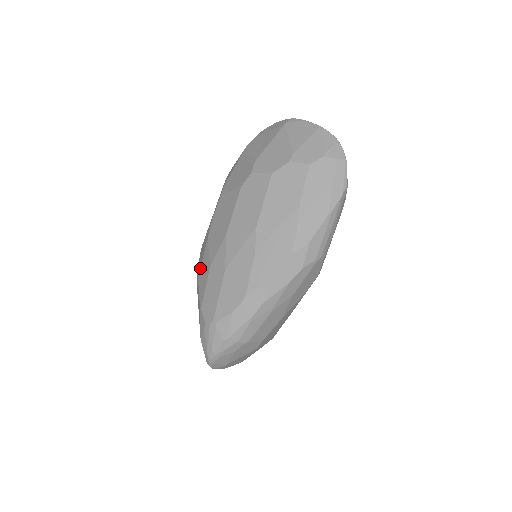
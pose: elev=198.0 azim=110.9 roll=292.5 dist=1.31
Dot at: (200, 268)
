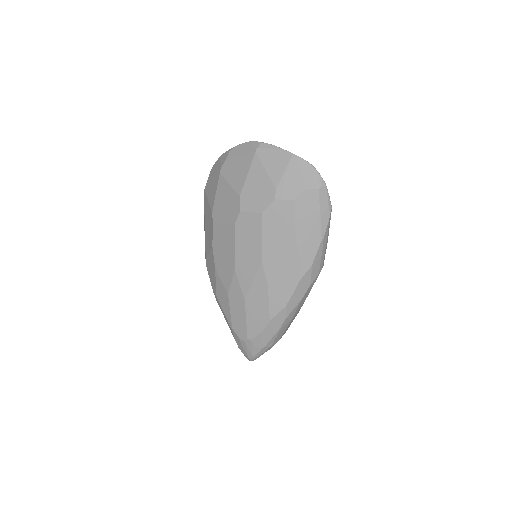
Dot at: (216, 291)
